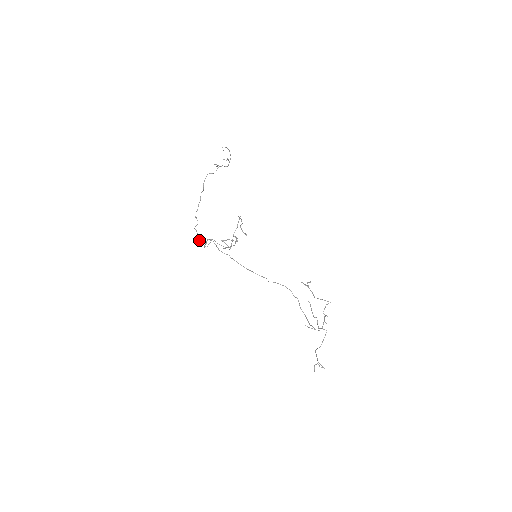
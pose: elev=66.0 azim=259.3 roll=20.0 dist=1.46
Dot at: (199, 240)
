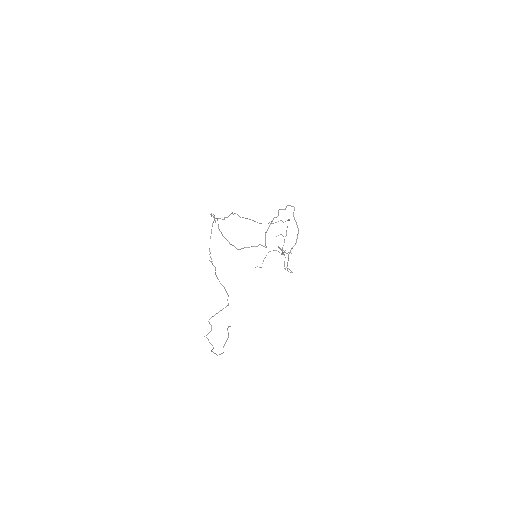
Dot at: occluded
